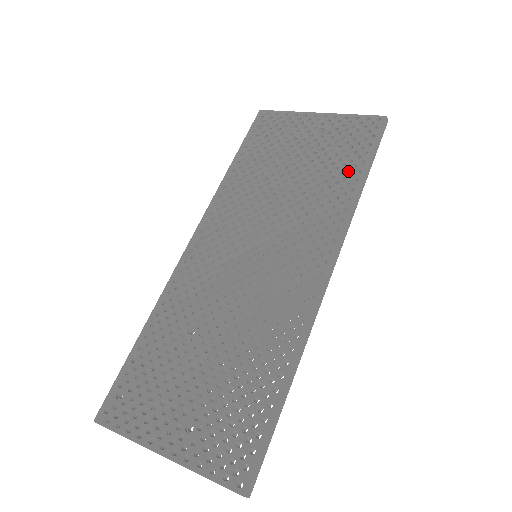
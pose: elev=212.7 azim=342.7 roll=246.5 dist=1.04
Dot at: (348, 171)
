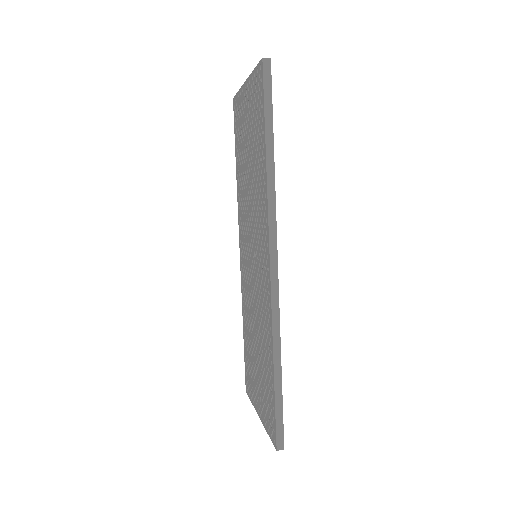
Dot at: (260, 148)
